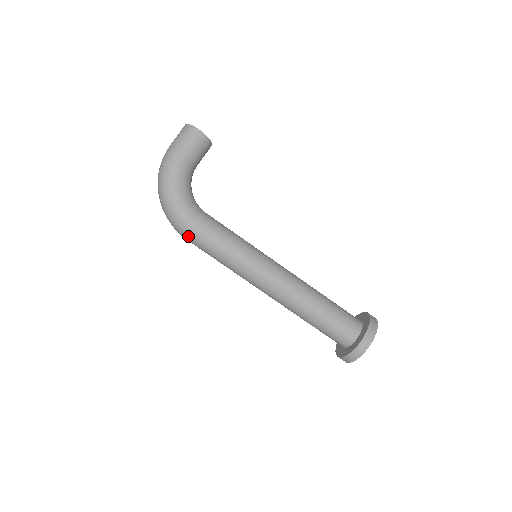
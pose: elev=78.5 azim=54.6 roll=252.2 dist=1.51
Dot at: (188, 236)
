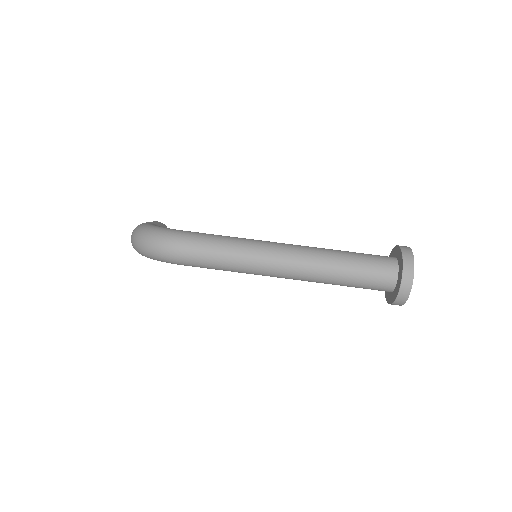
Dot at: (184, 240)
